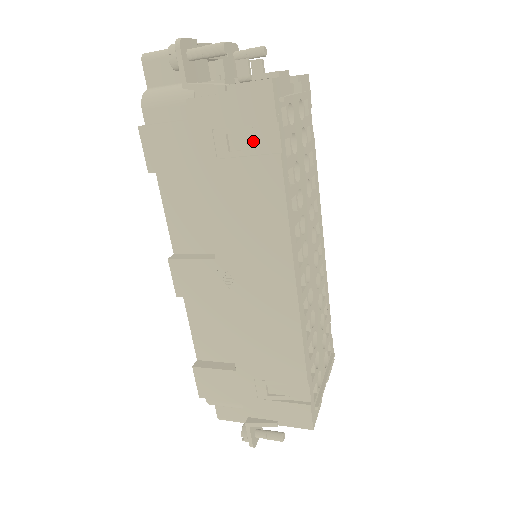
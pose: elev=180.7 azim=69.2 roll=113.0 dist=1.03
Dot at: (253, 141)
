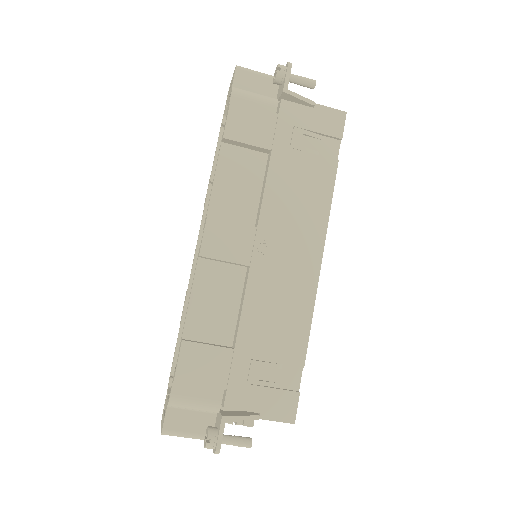
Dot at: (319, 146)
